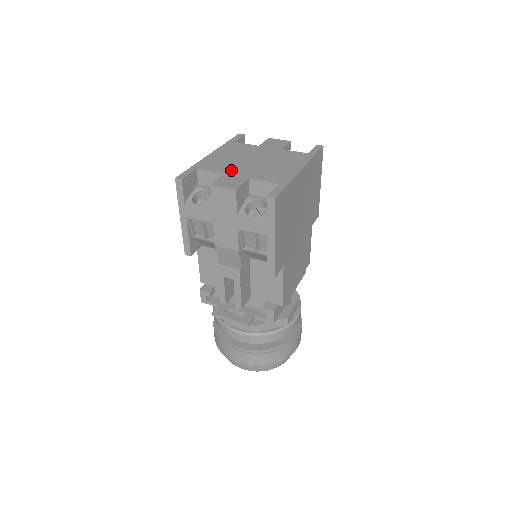
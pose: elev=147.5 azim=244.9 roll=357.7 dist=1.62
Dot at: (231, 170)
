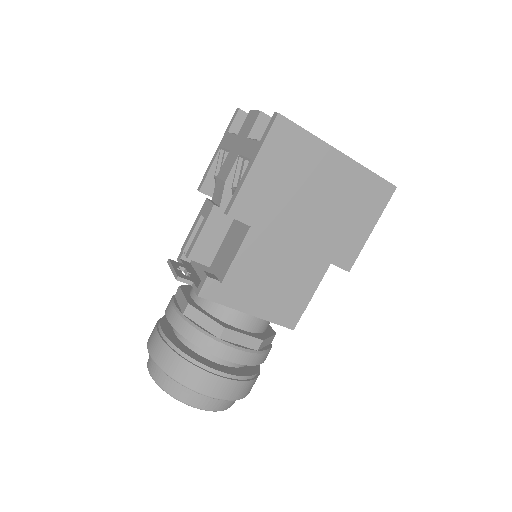
Dot at: occluded
